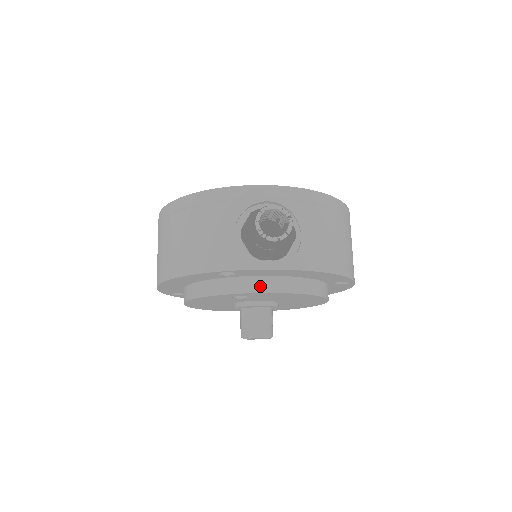
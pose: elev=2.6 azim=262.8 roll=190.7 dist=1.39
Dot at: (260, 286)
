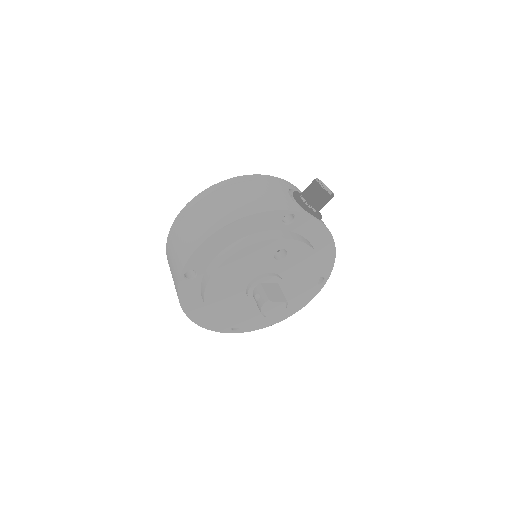
Dot at: (303, 240)
